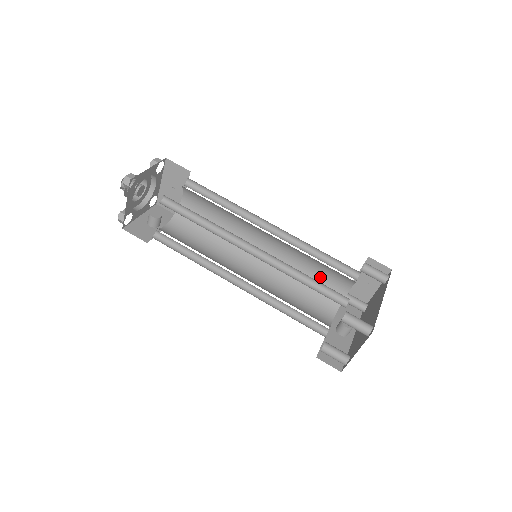
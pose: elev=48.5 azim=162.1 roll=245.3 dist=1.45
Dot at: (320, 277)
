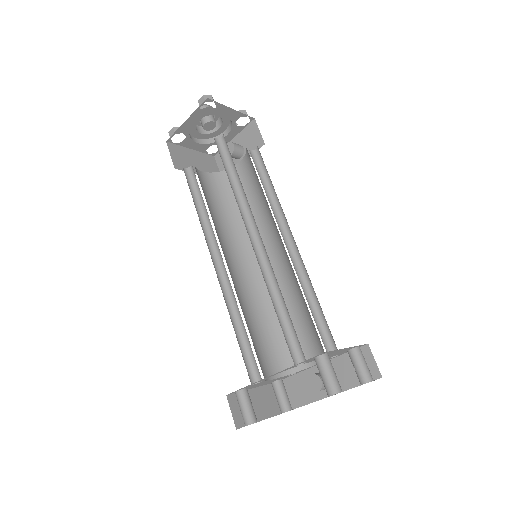
Dot at: occluded
